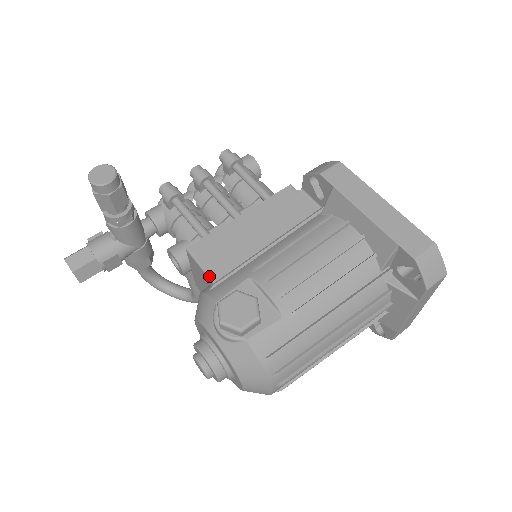
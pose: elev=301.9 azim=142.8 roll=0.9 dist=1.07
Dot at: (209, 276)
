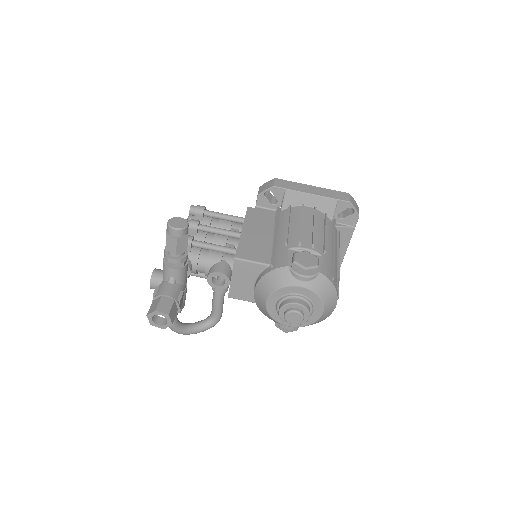
Dot at: (263, 263)
